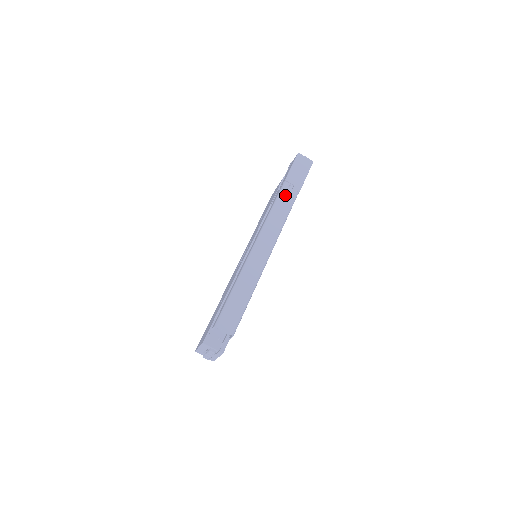
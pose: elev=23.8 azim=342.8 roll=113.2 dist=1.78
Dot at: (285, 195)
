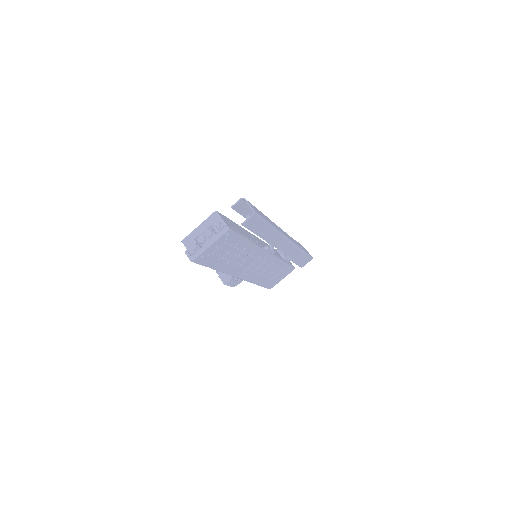
Dot at: occluded
